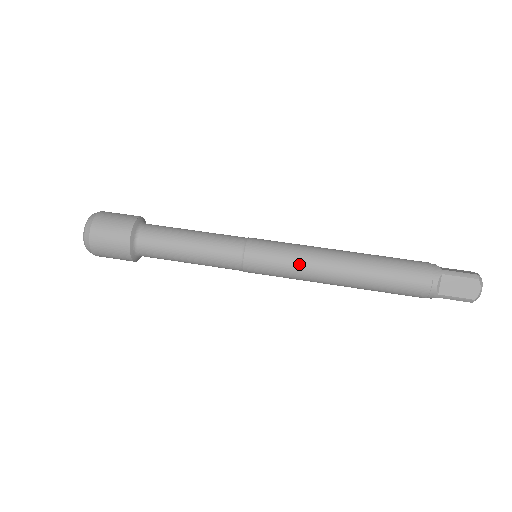
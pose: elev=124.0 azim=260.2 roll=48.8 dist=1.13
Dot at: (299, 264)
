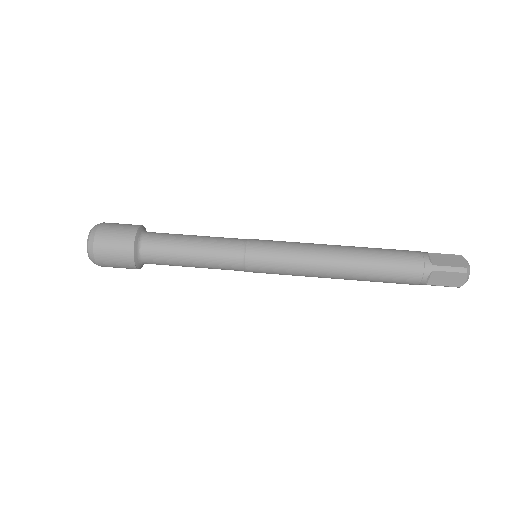
Dot at: (299, 246)
